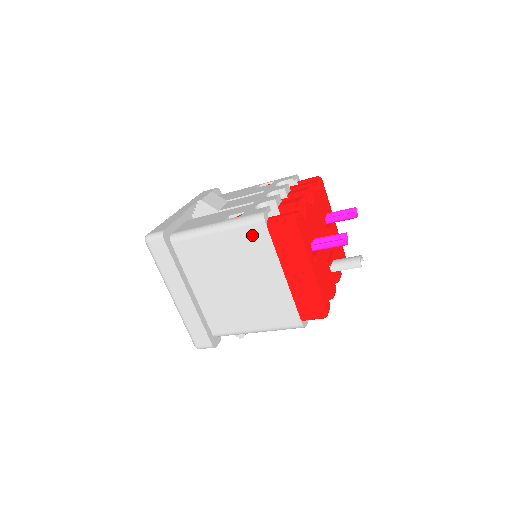
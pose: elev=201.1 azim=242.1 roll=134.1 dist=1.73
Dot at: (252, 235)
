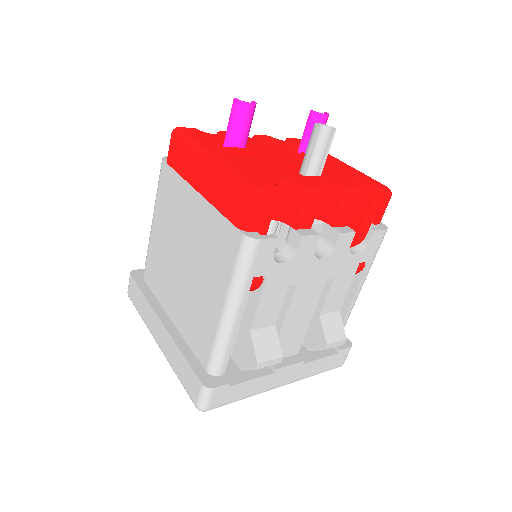
Dot at: (165, 187)
